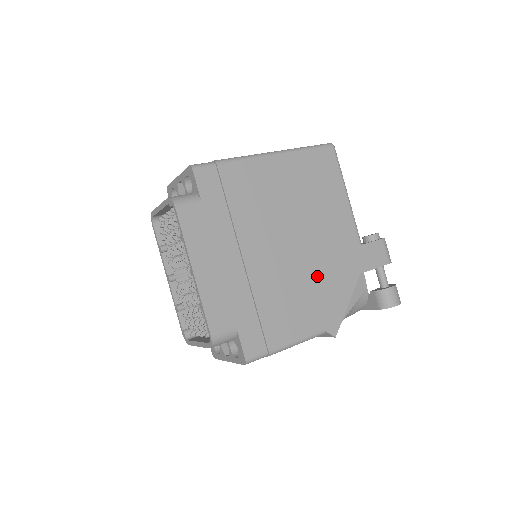
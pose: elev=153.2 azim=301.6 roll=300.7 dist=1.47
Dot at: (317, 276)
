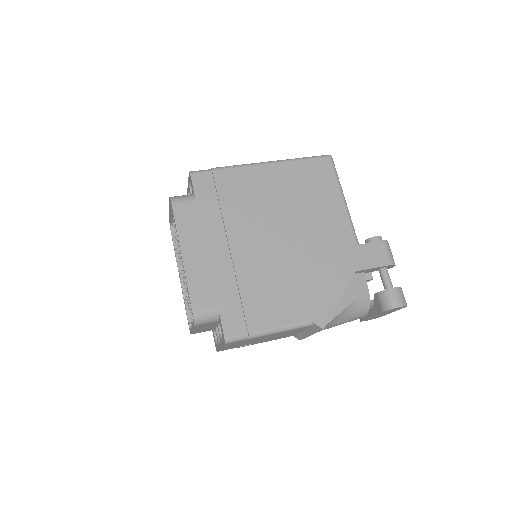
Dot at: (306, 270)
